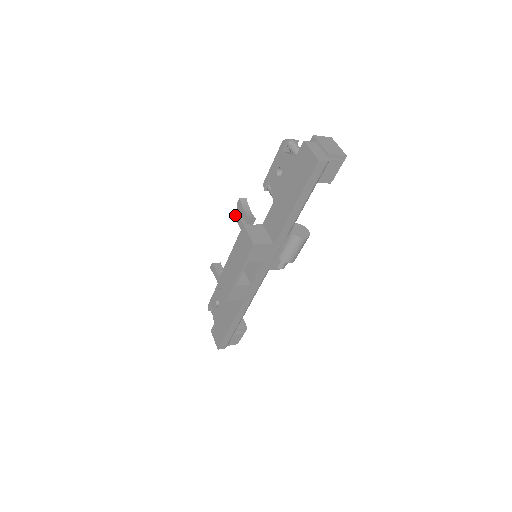
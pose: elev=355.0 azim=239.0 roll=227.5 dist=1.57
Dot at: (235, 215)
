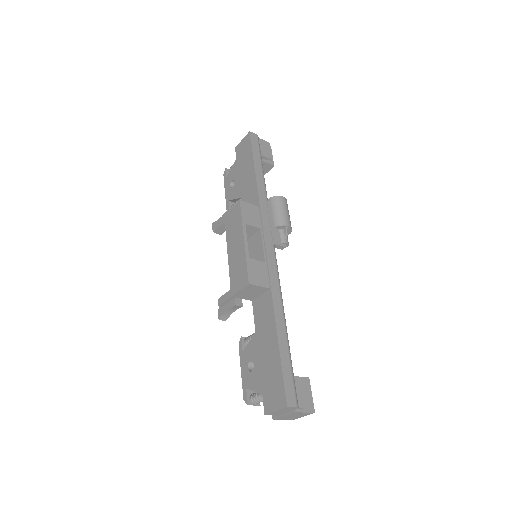
Dot at: (214, 228)
